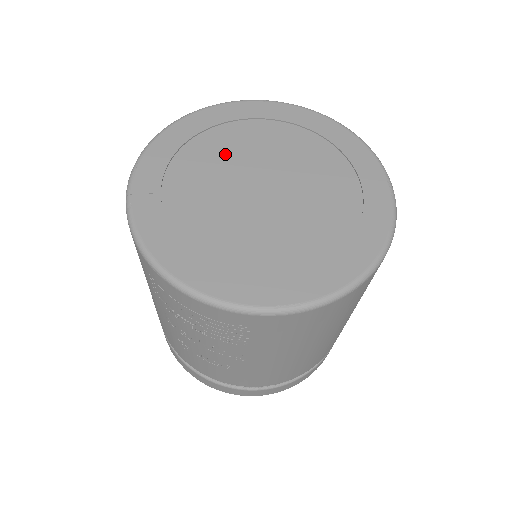
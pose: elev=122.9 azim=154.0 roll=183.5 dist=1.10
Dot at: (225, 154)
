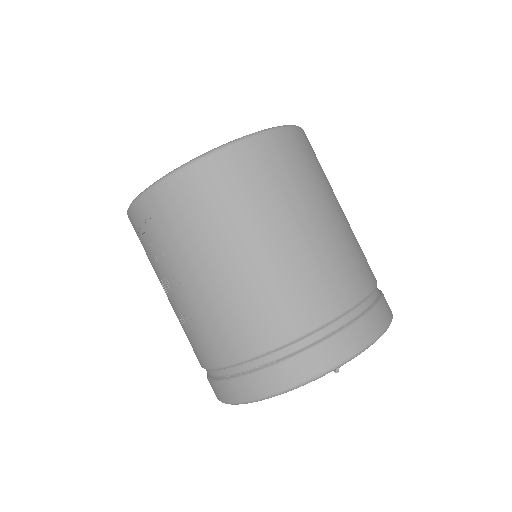
Dot at: occluded
